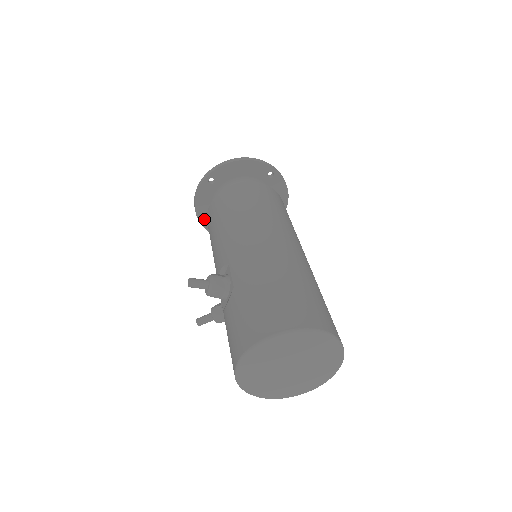
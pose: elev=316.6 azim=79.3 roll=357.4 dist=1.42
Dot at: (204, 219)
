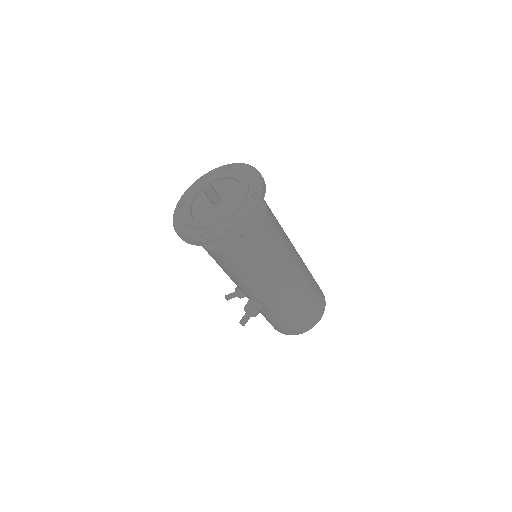
Dot at: occluded
